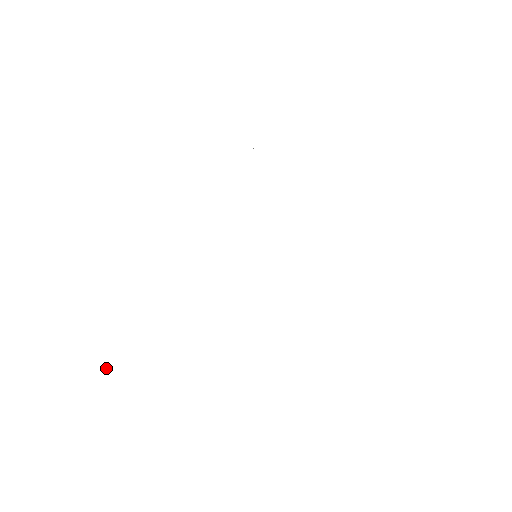
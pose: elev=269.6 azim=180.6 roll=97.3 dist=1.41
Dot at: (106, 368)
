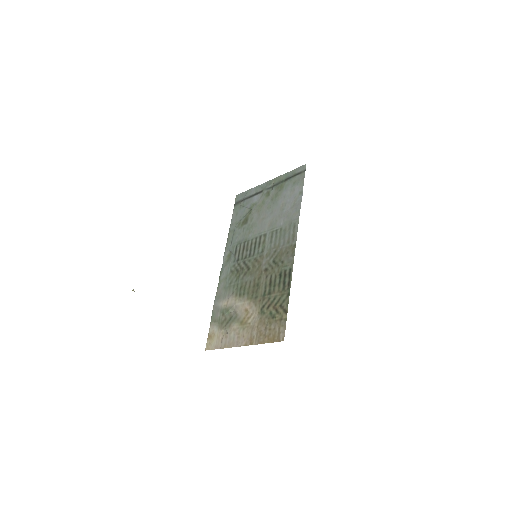
Dot at: (133, 289)
